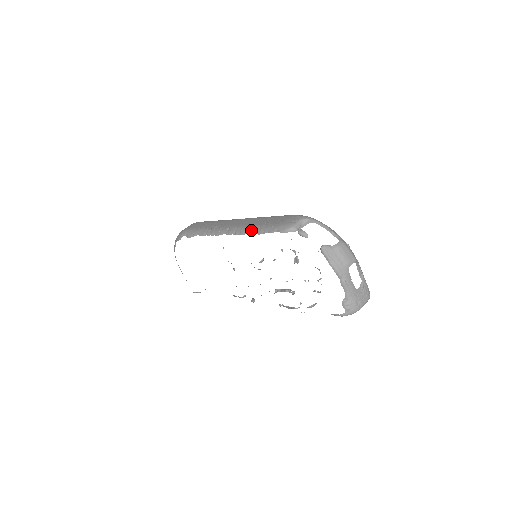
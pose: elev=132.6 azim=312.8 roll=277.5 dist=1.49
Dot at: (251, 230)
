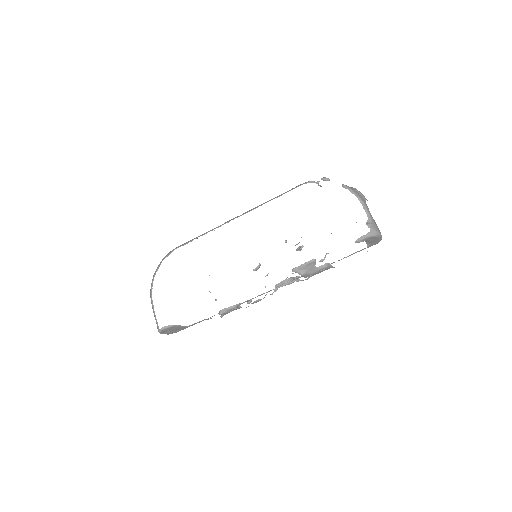
Dot at: (270, 200)
